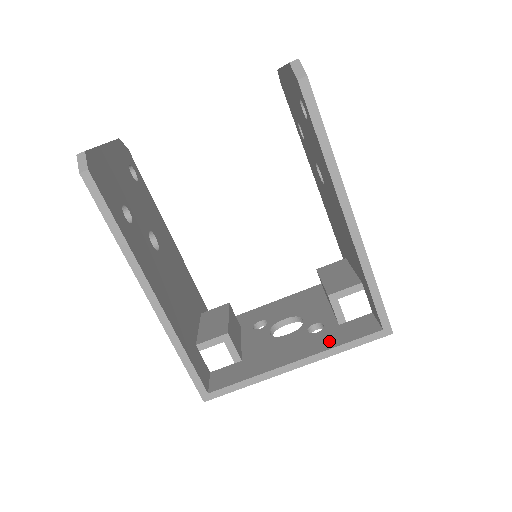
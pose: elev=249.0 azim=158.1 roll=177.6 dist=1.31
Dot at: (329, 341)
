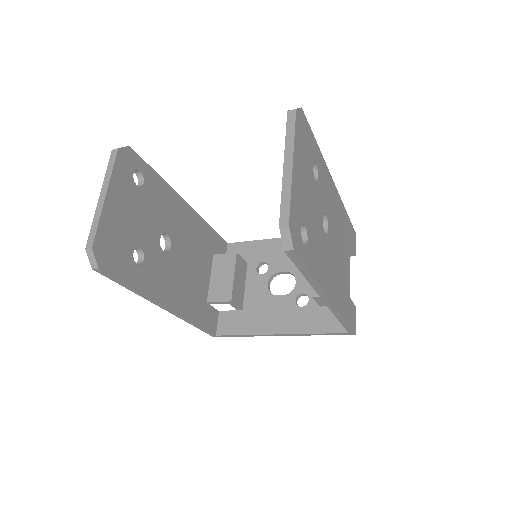
Dot at: (308, 324)
